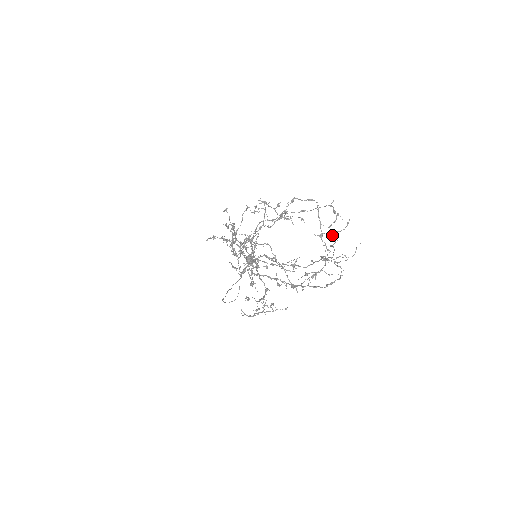
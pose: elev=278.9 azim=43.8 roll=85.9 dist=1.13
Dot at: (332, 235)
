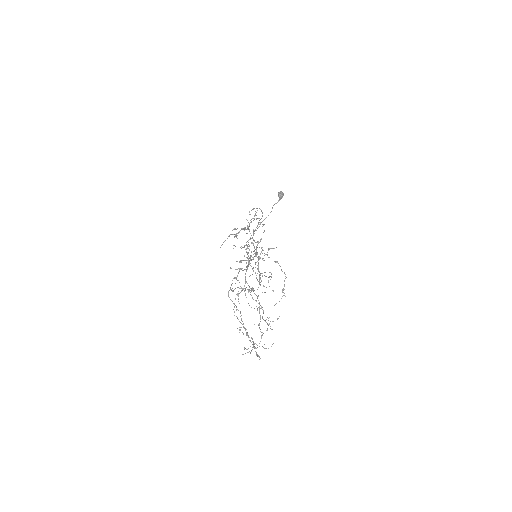
Dot at: occluded
